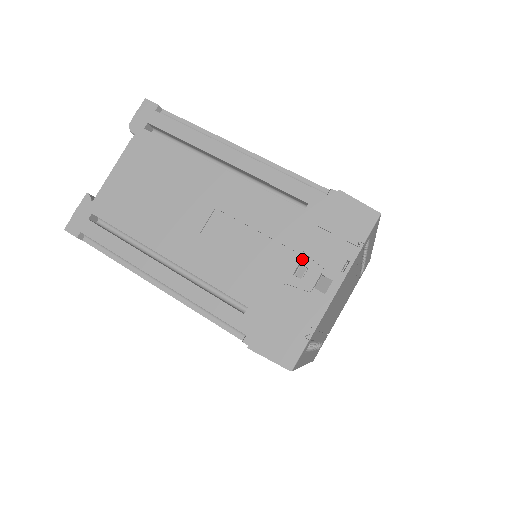
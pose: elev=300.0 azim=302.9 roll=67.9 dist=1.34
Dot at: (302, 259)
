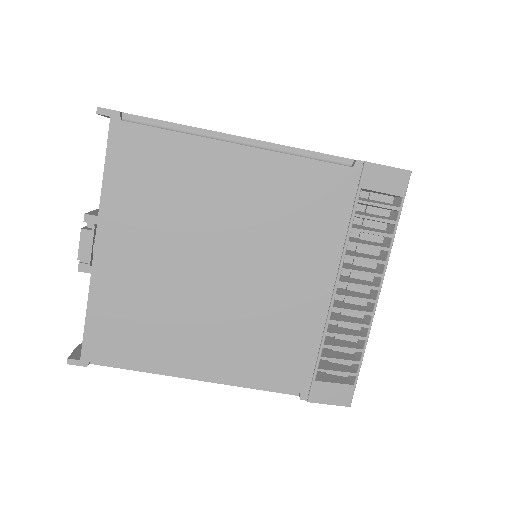
Dot at: occluded
